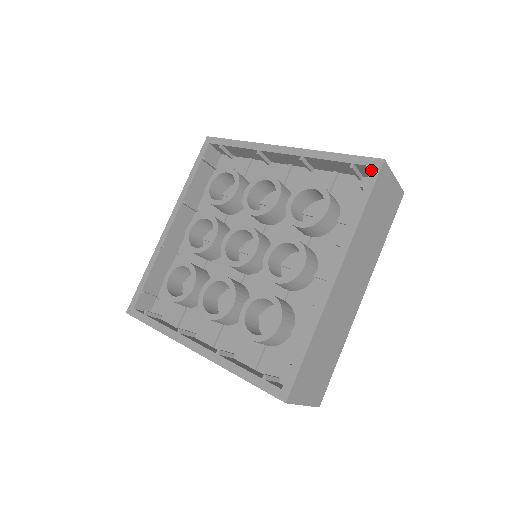
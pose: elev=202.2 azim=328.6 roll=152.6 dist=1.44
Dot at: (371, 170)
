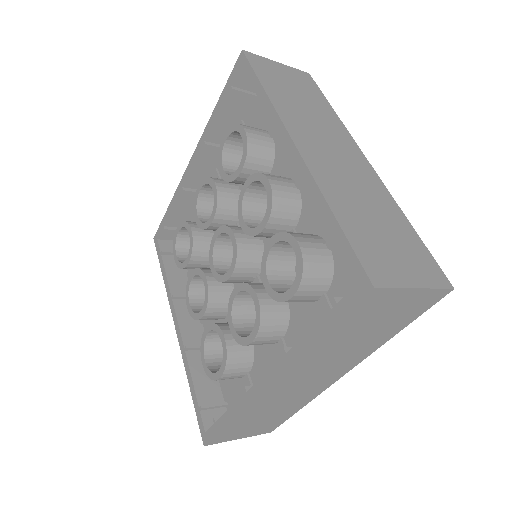
Dot at: (352, 288)
